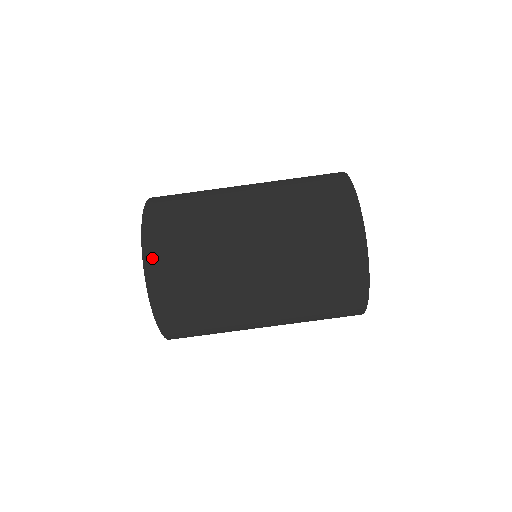
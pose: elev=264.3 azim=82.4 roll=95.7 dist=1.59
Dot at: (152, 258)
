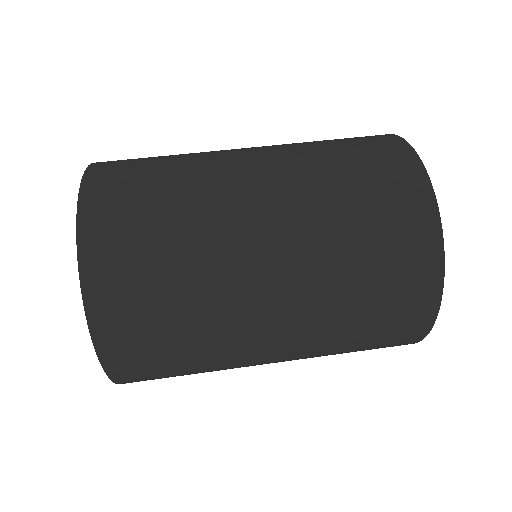
Dot at: (93, 237)
